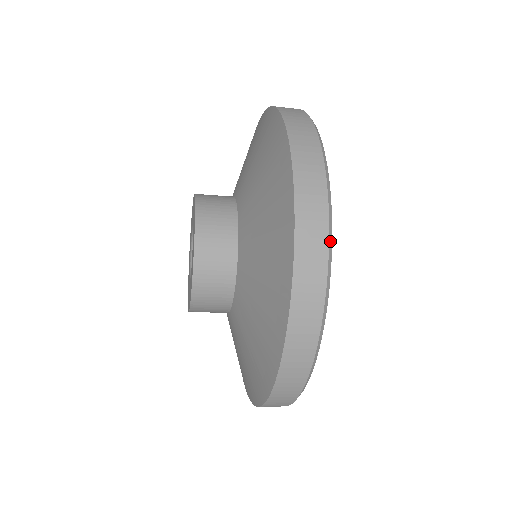
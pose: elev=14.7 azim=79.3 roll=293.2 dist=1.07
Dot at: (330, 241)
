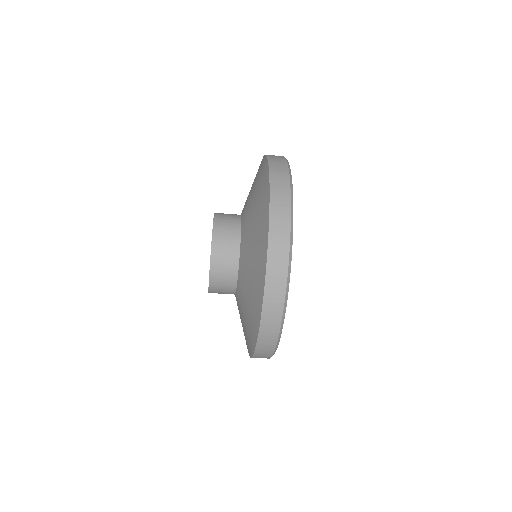
Dot at: (284, 313)
